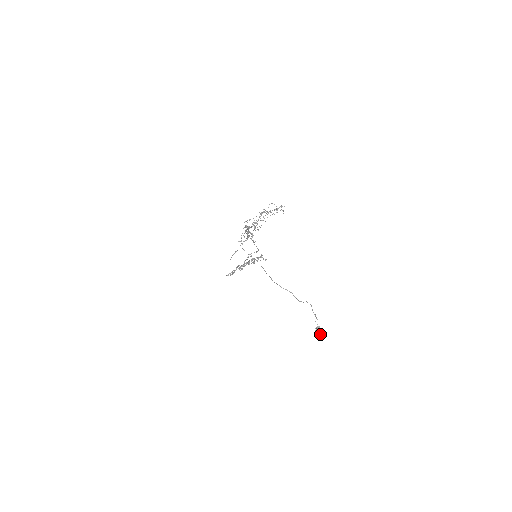
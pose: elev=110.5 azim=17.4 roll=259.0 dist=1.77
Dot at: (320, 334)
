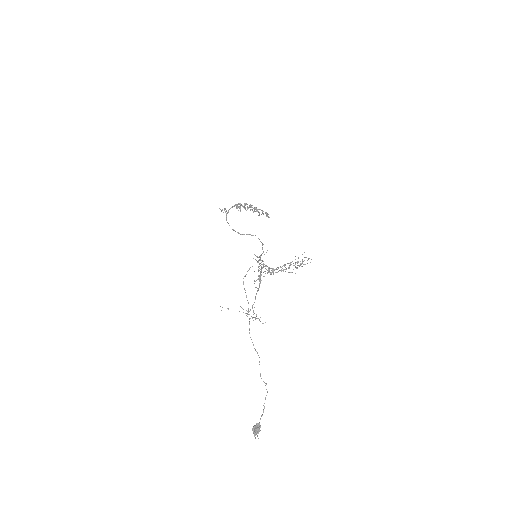
Dot at: (256, 433)
